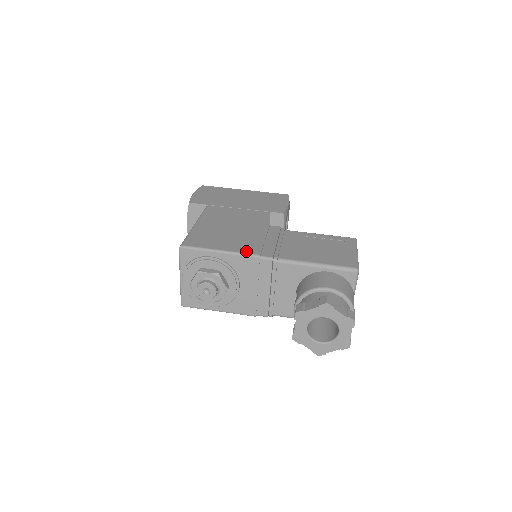
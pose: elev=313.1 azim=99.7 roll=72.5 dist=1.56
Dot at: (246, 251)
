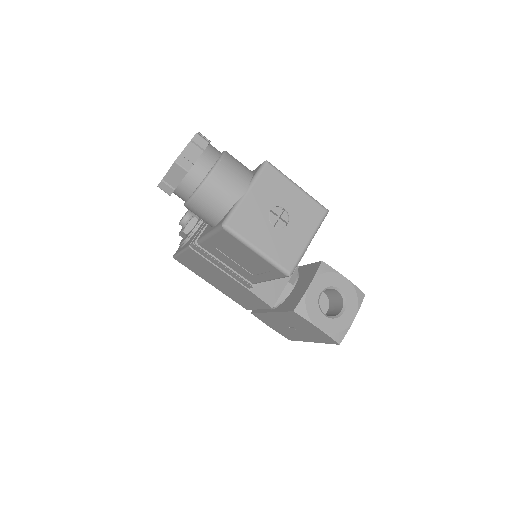
Dot at: occluded
